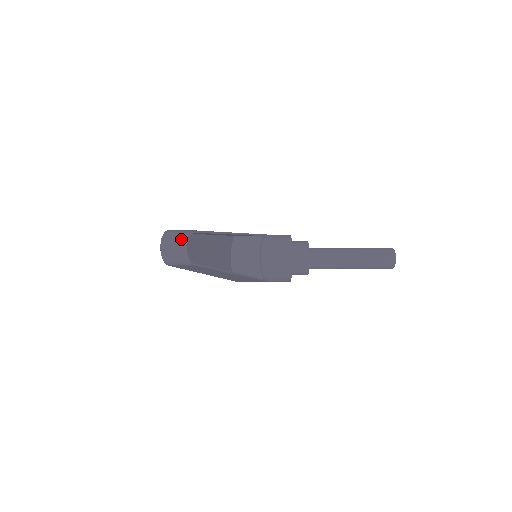
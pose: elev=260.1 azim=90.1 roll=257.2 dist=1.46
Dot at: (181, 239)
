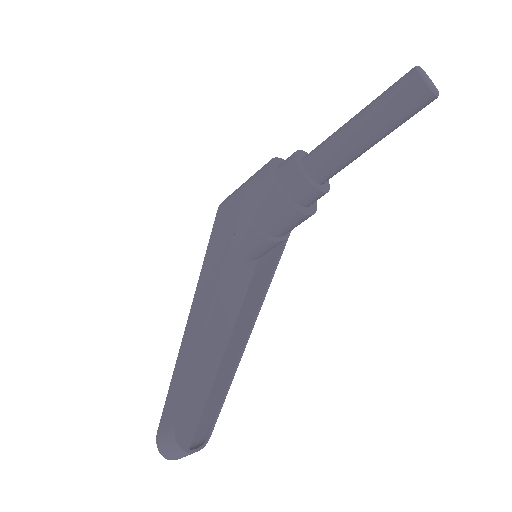
Dot at: (174, 449)
